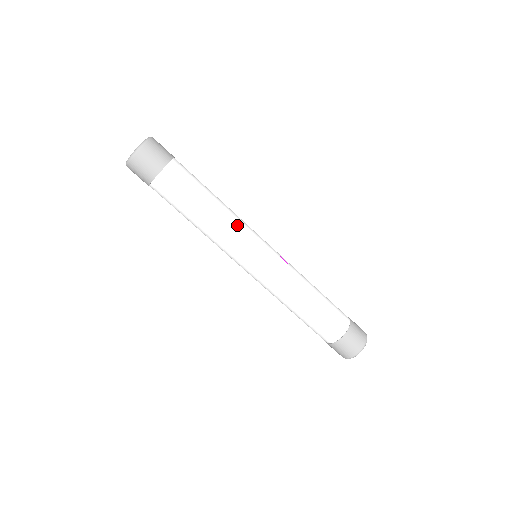
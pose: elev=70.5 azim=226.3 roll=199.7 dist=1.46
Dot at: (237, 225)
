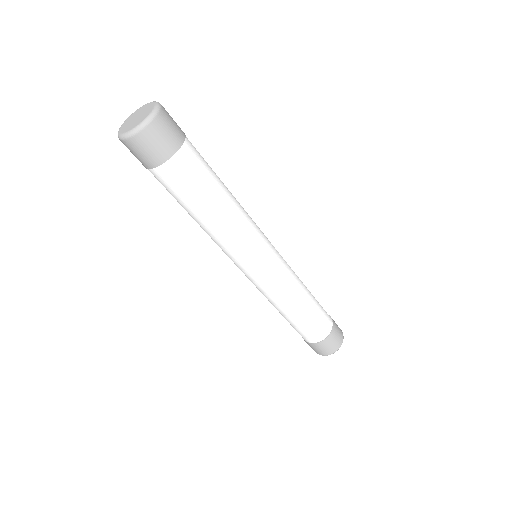
Dot at: (250, 222)
